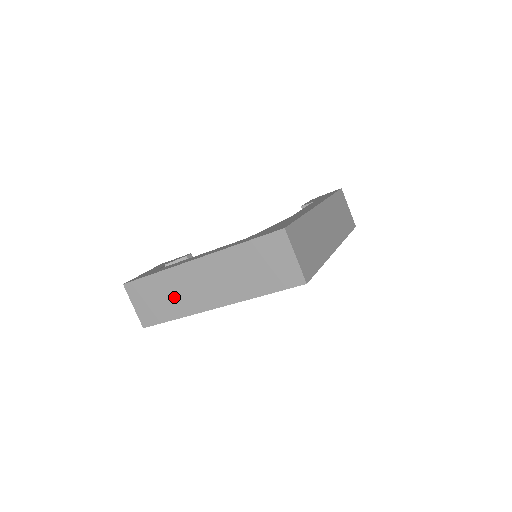
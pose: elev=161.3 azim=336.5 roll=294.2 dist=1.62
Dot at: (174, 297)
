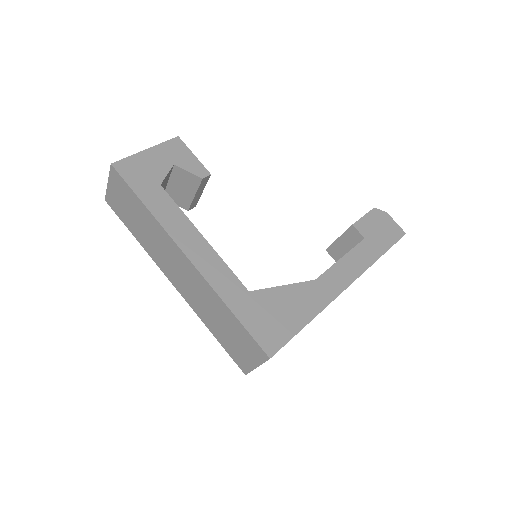
Dot at: (148, 235)
